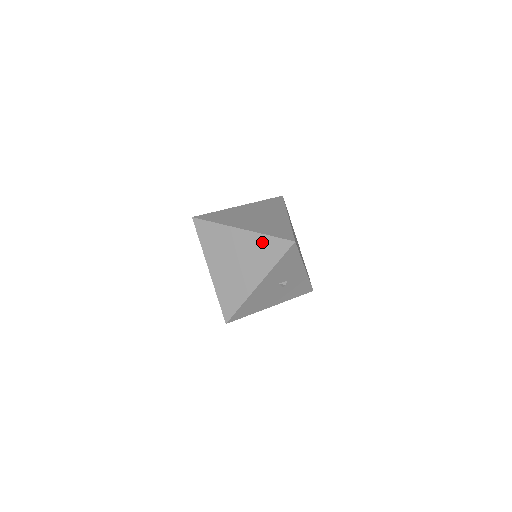
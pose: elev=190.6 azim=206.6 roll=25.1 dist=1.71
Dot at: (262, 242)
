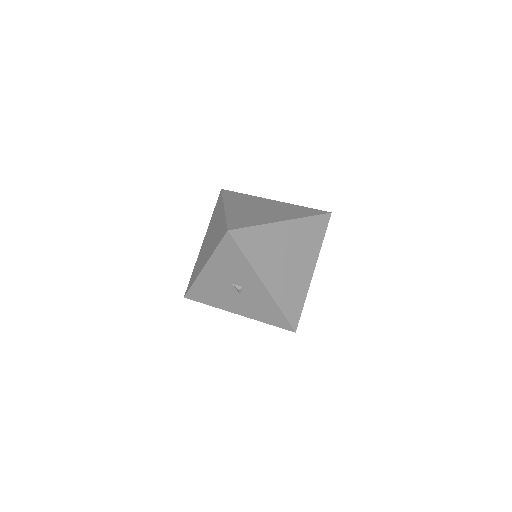
Dot at: (222, 224)
